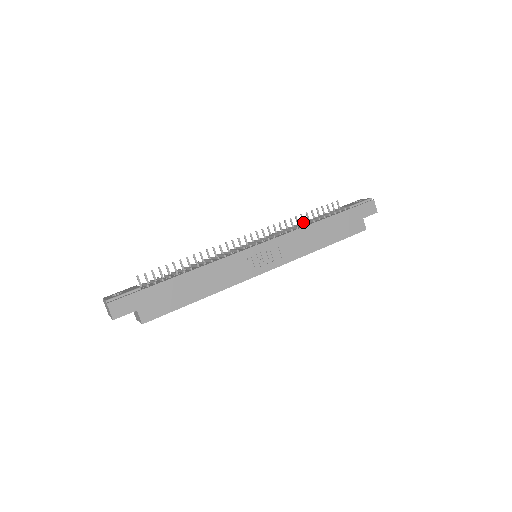
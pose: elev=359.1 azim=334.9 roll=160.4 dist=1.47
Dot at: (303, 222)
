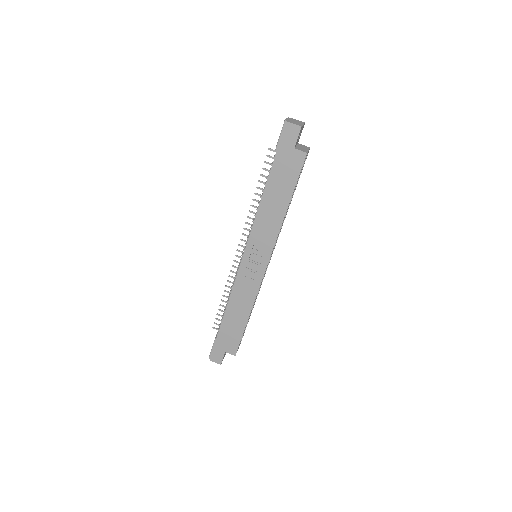
Dot at: occluded
